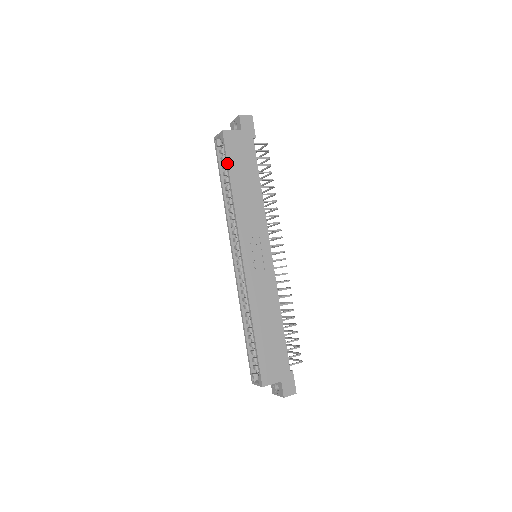
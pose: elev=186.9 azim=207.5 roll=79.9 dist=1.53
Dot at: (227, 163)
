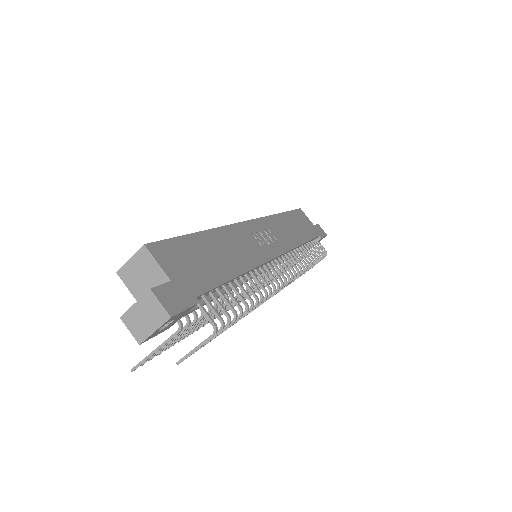
Dot at: occluded
